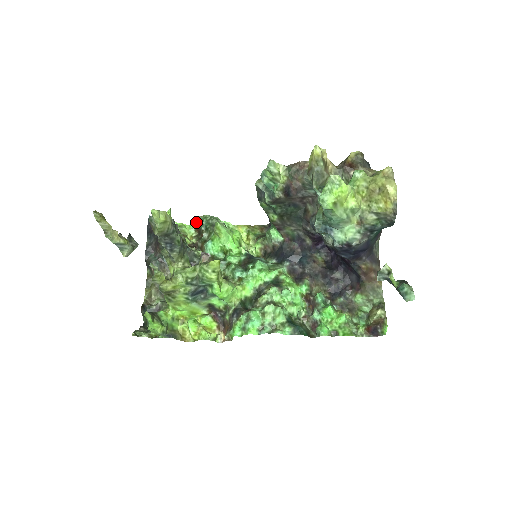
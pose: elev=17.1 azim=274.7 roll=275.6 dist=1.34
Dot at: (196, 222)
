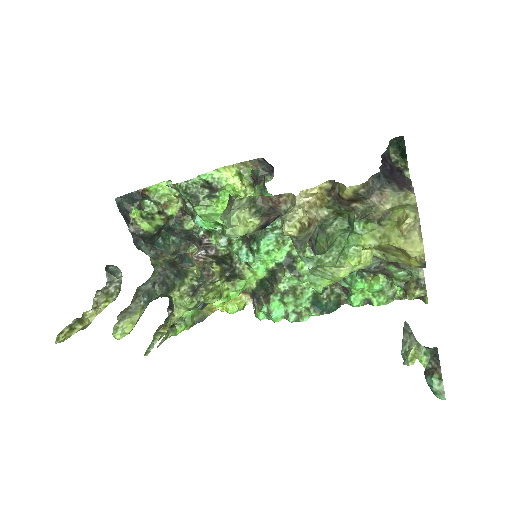
Dot at: occluded
